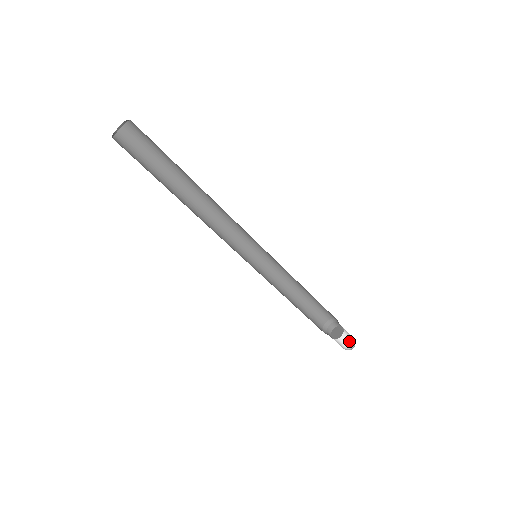
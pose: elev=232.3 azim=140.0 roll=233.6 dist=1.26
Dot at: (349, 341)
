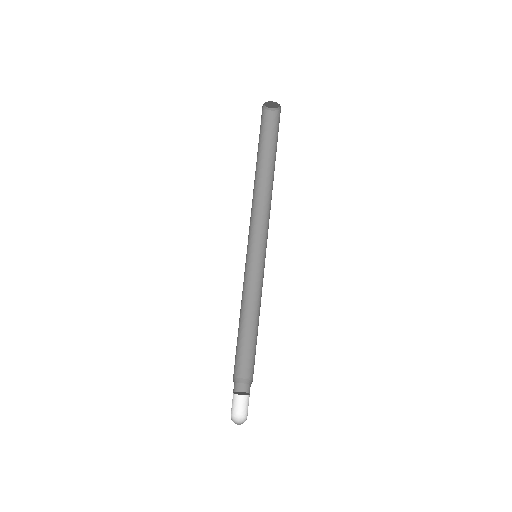
Dot at: (236, 419)
